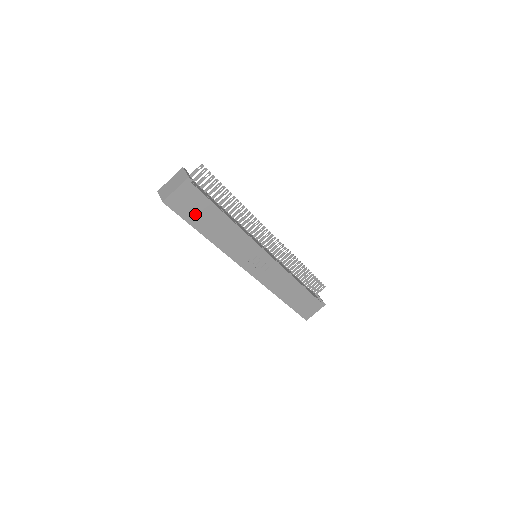
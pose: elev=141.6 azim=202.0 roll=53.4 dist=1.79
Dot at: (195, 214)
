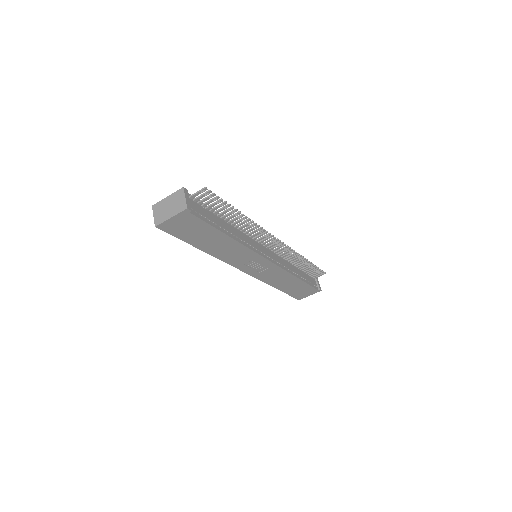
Dot at: (192, 234)
